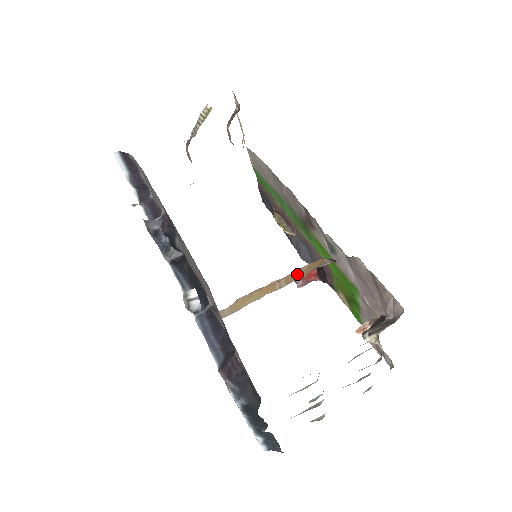
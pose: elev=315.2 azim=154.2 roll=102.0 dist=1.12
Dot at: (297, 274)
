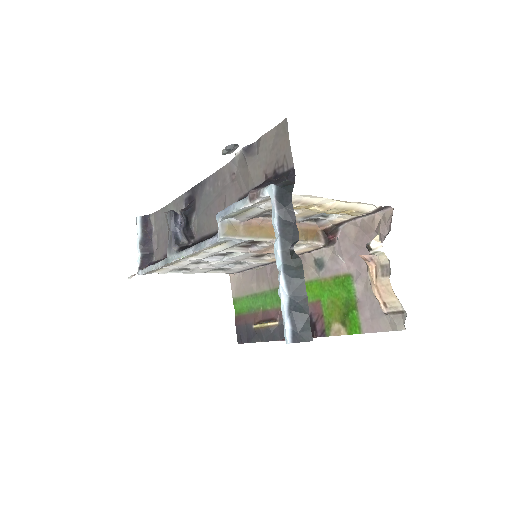
Dot at: (299, 231)
